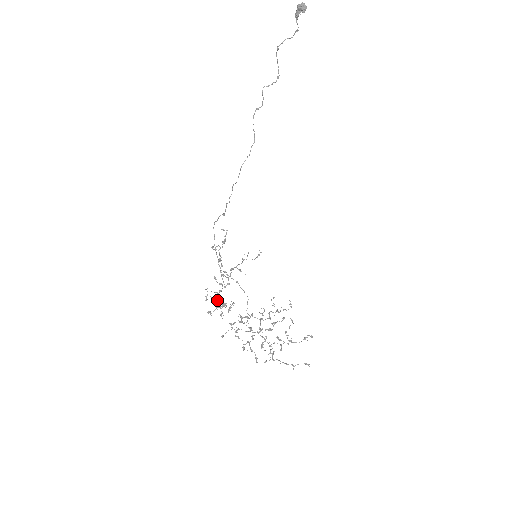
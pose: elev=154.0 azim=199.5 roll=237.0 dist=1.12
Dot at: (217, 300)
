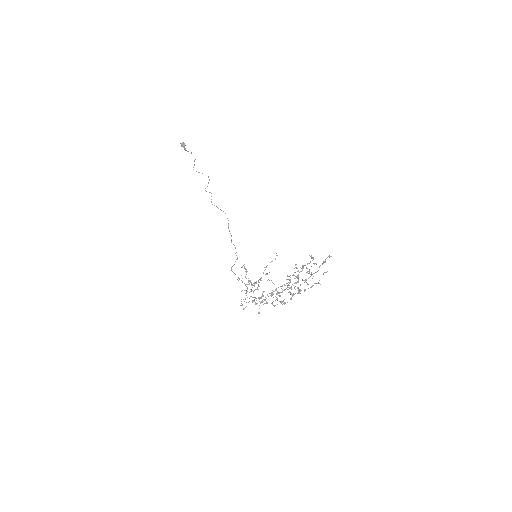
Dot at: occluded
